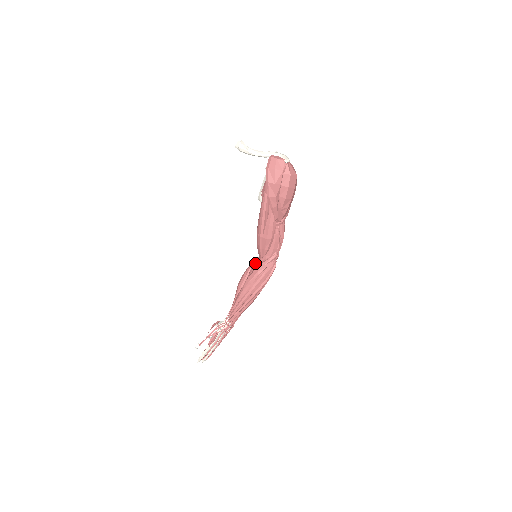
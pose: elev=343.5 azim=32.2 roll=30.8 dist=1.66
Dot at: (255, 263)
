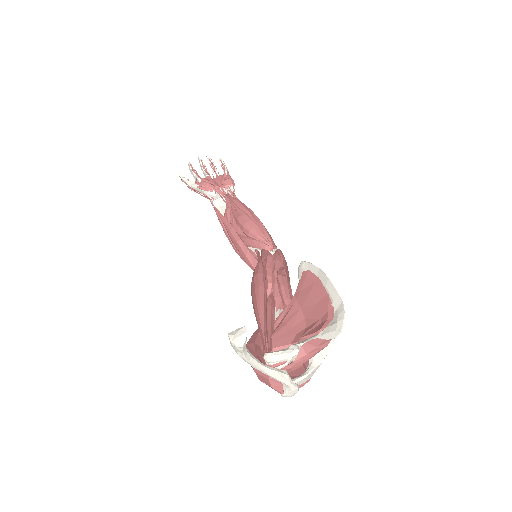
Dot at: (257, 247)
